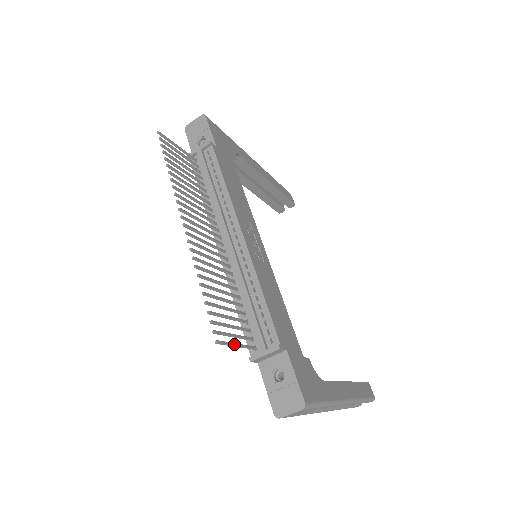
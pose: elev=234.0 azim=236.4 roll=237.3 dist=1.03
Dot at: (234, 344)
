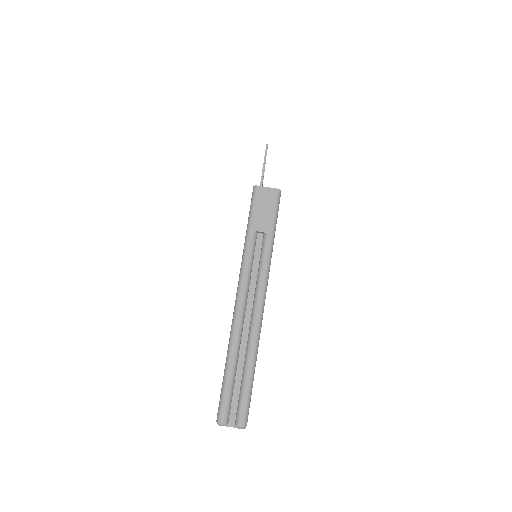
Dot at: occluded
